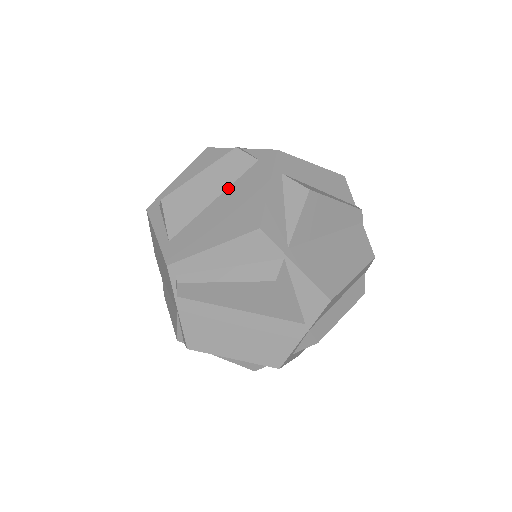
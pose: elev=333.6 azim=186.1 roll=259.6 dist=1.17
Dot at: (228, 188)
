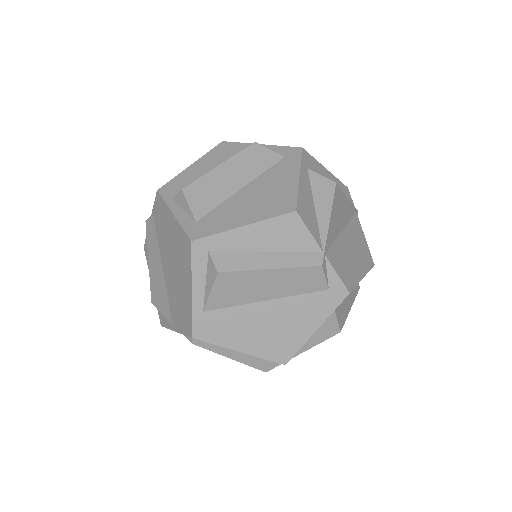
Dot at: (285, 298)
